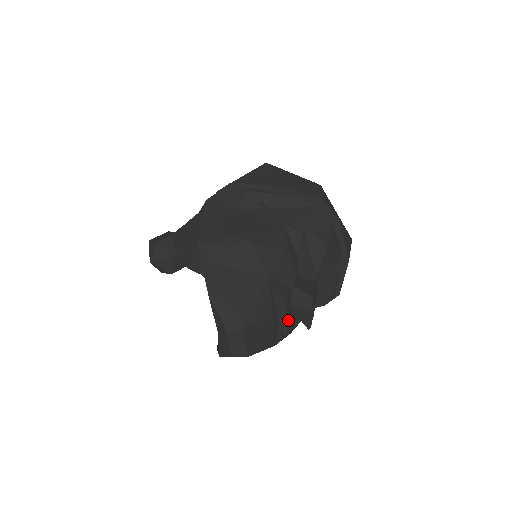
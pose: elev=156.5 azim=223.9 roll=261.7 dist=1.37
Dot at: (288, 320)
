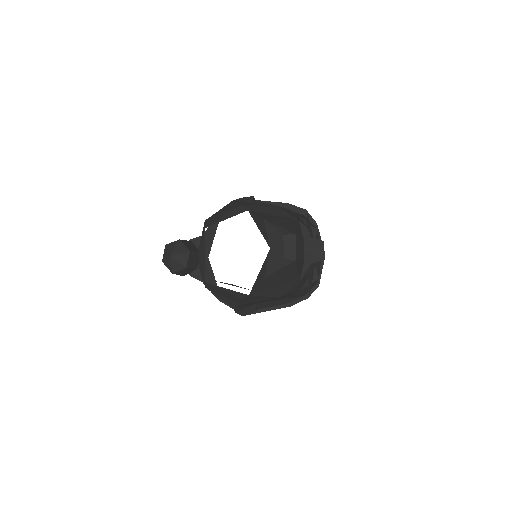
Dot at: (311, 254)
